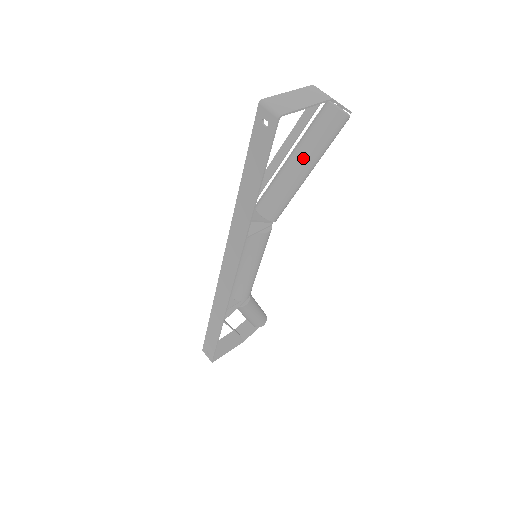
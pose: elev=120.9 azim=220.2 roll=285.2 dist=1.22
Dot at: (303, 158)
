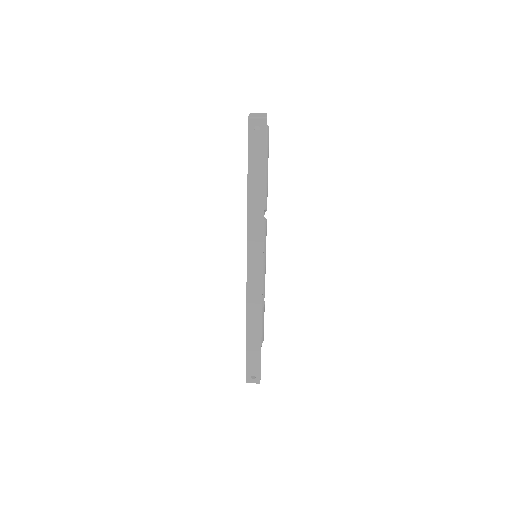
Dot at: occluded
